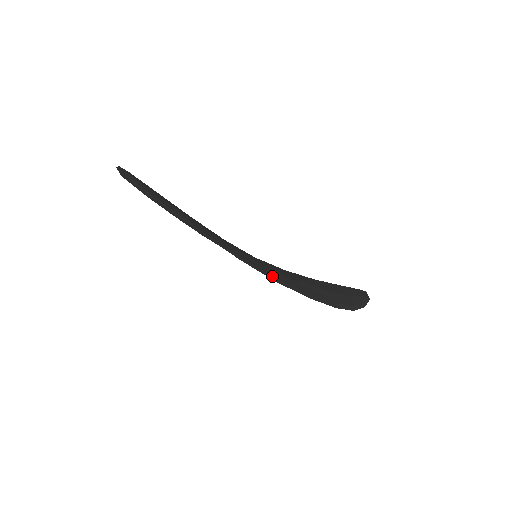
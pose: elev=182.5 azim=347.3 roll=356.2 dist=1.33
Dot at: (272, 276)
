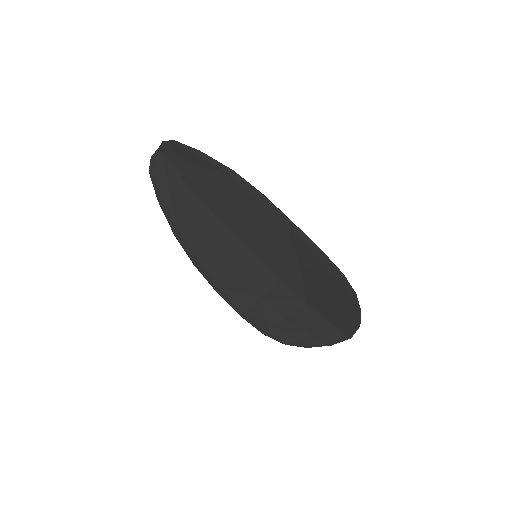
Dot at: (287, 225)
